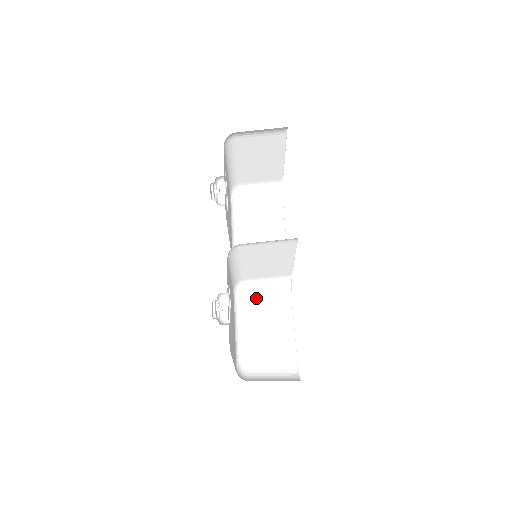
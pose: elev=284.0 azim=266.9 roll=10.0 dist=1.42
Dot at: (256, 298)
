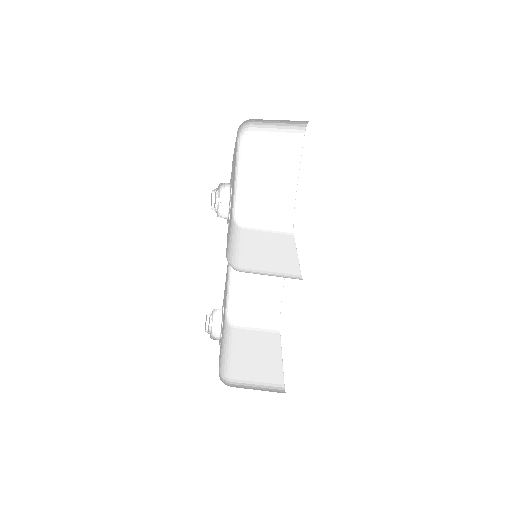
Dot at: occluded
